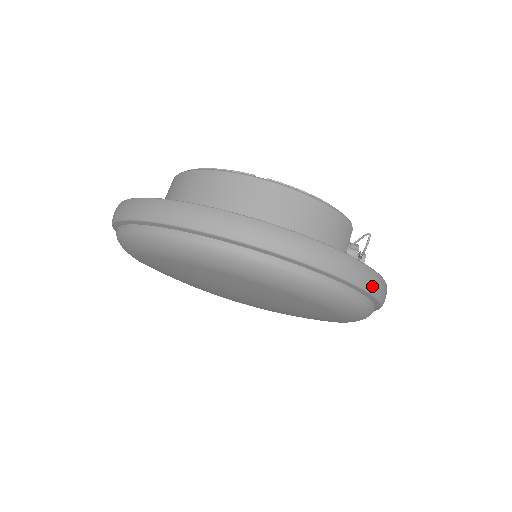
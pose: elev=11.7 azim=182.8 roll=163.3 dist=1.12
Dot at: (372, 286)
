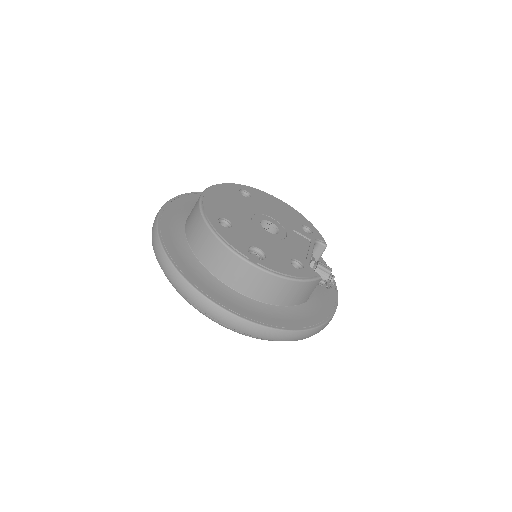
Dot at: (312, 335)
